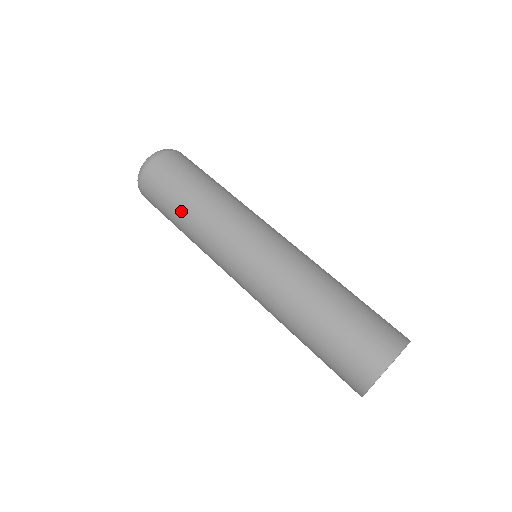
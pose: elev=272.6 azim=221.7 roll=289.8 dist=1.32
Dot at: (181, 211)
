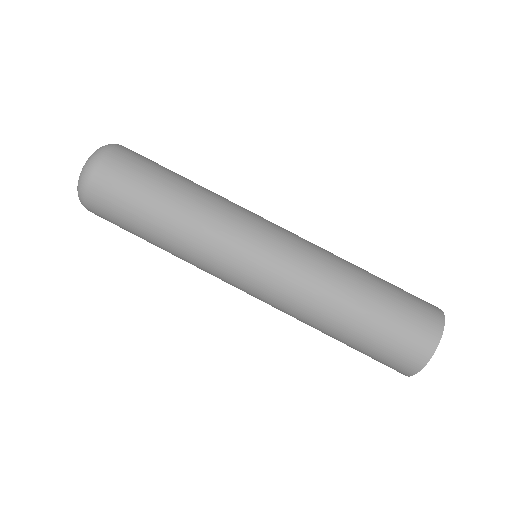
Dot at: (169, 200)
